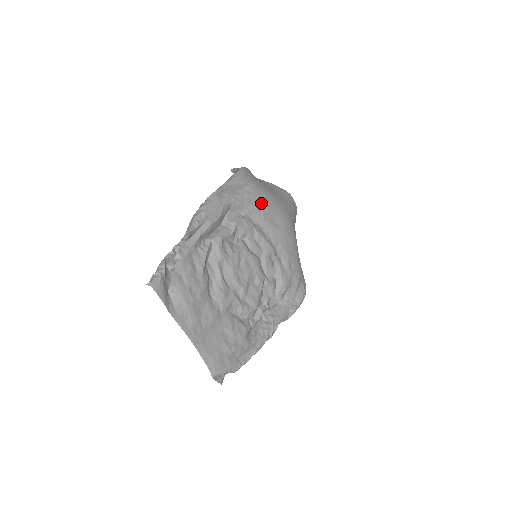
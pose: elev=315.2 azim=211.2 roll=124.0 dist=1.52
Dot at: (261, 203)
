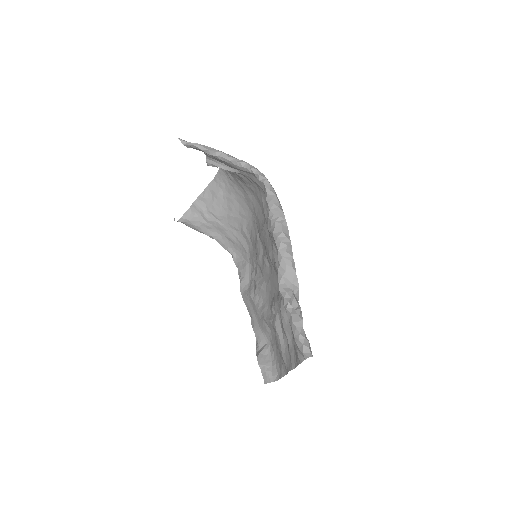
Dot at: occluded
